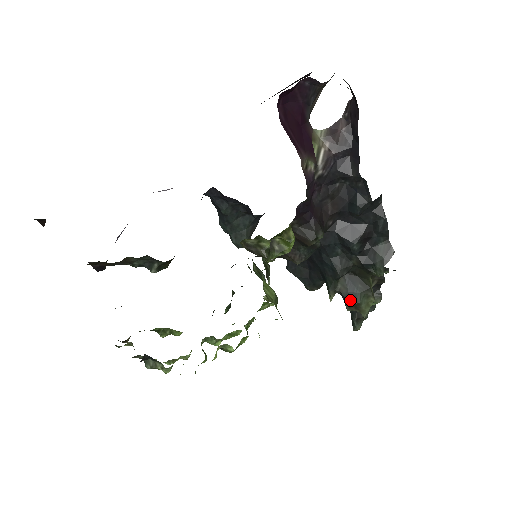
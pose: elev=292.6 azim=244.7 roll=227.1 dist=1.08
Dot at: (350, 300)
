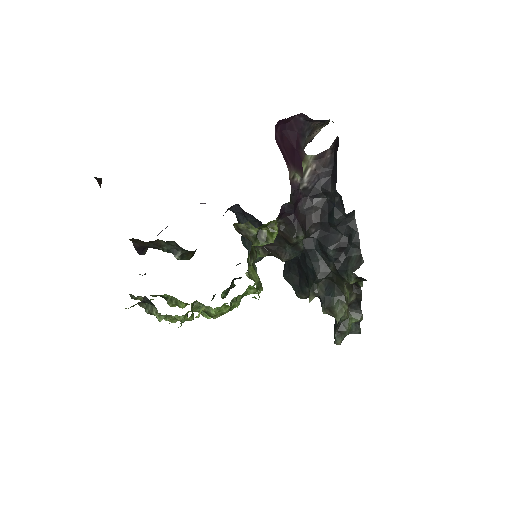
Dot at: (326, 303)
